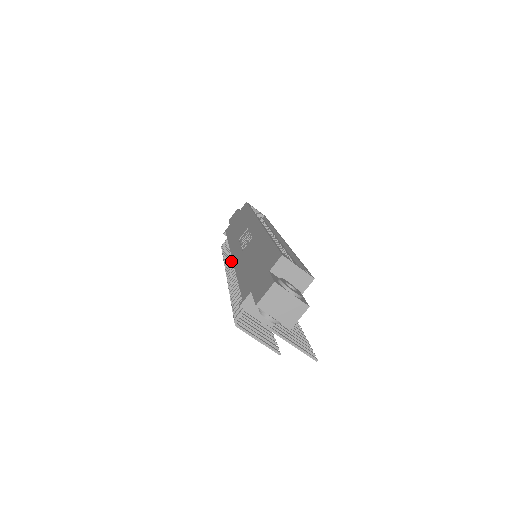
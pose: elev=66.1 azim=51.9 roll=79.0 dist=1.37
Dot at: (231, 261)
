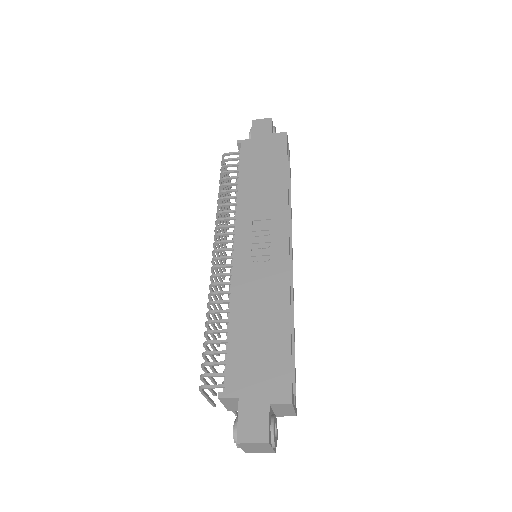
Dot at: (229, 234)
